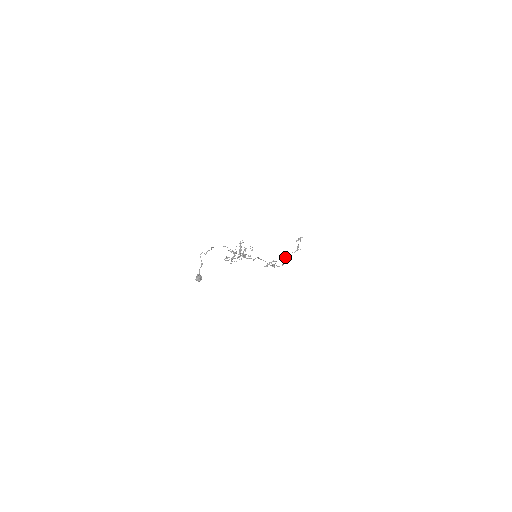
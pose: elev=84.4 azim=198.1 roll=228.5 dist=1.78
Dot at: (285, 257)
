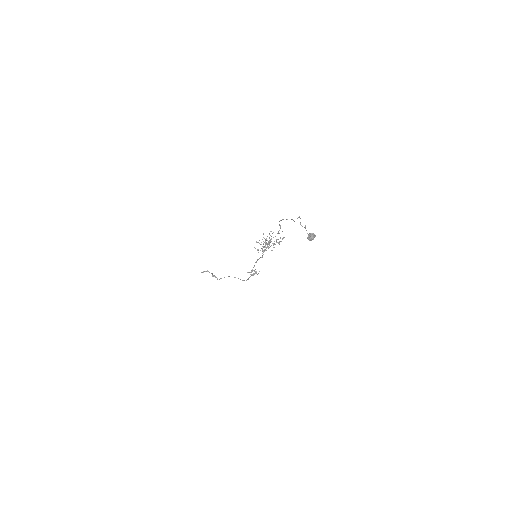
Dot at: occluded
